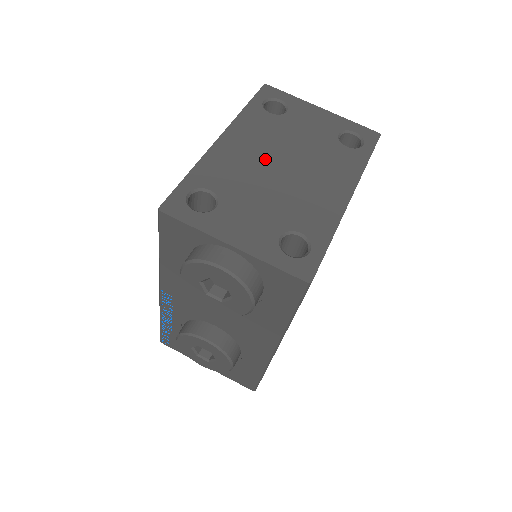
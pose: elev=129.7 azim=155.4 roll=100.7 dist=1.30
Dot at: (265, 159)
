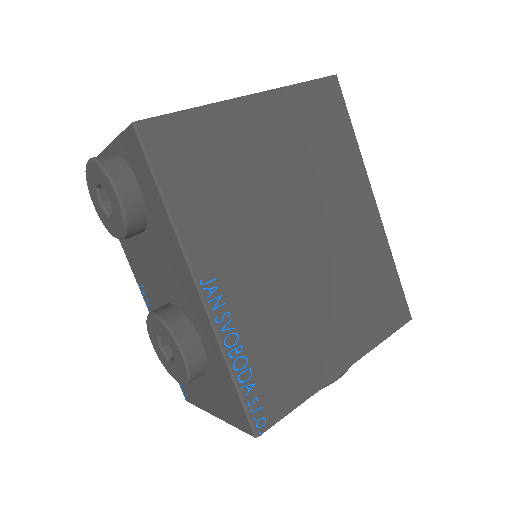
Dot at: occluded
